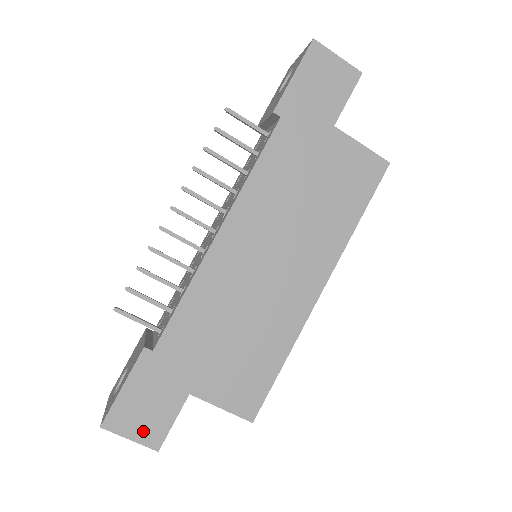
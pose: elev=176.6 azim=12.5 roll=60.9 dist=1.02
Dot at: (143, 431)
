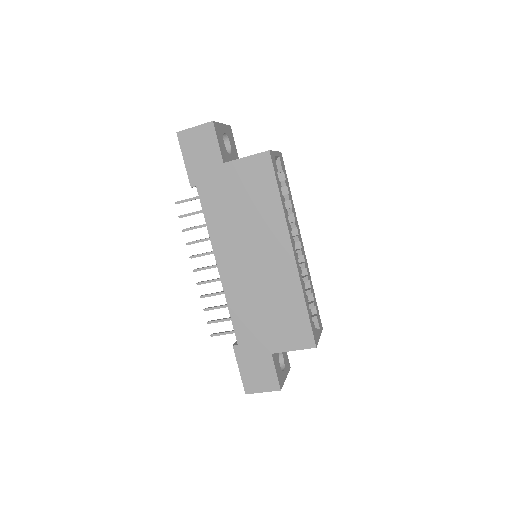
Dot at: (265, 385)
